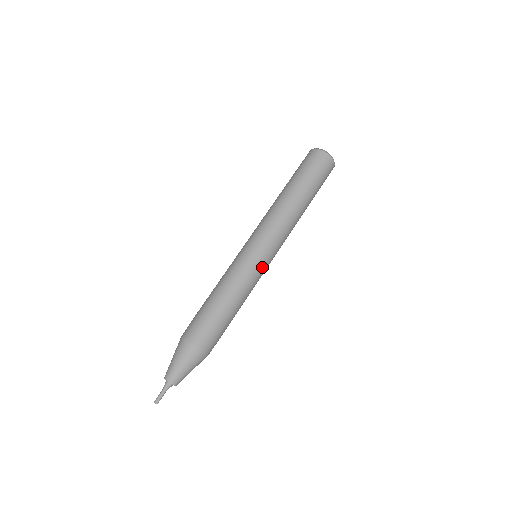
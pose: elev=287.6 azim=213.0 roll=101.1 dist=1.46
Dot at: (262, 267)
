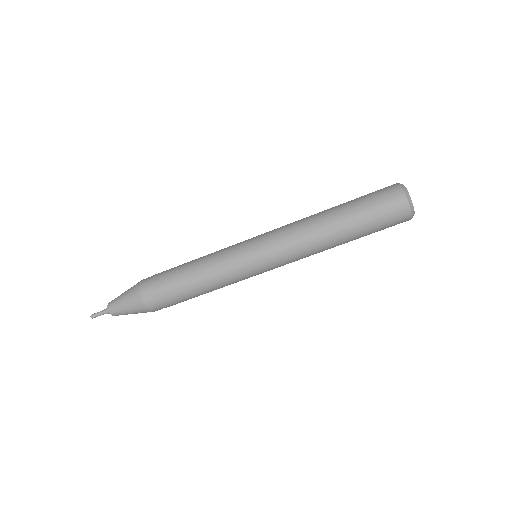
Dot at: occluded
